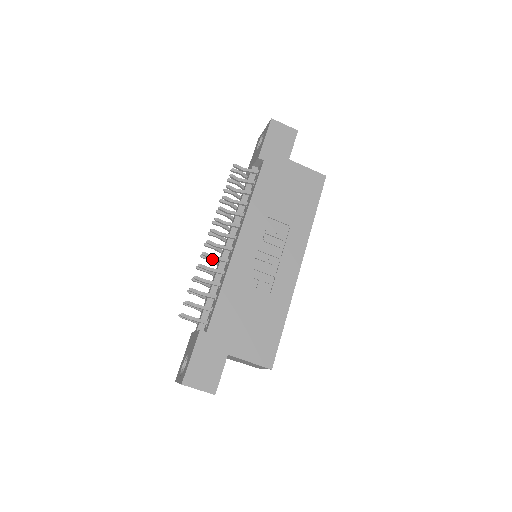
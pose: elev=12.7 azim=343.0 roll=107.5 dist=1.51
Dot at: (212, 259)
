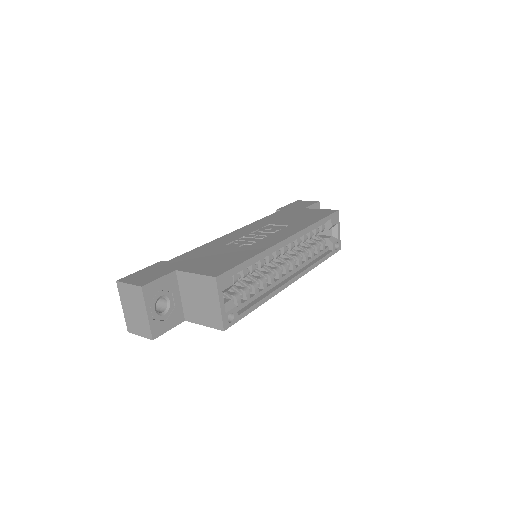
Dot at: occluded
